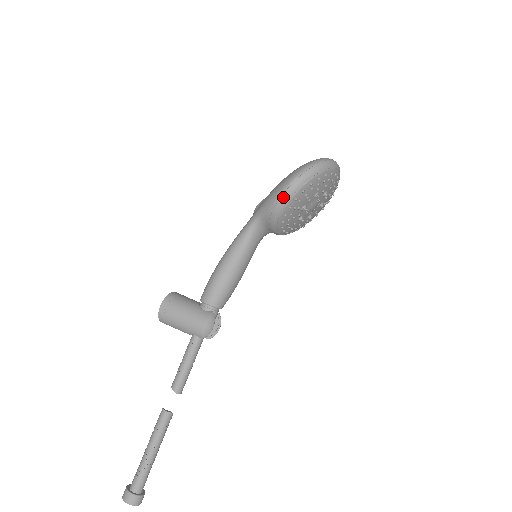
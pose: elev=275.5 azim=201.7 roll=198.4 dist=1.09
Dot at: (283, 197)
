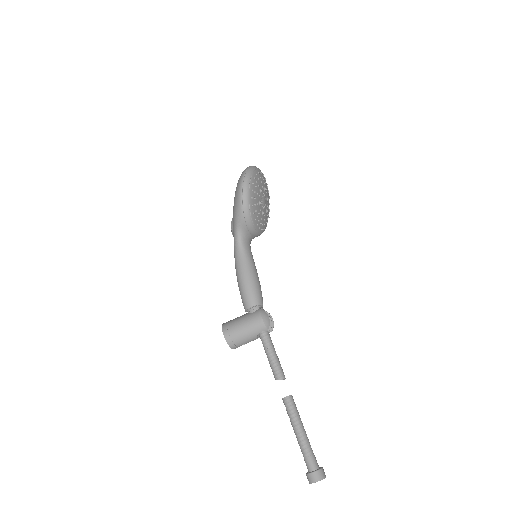
Dot at: (244, 201)
